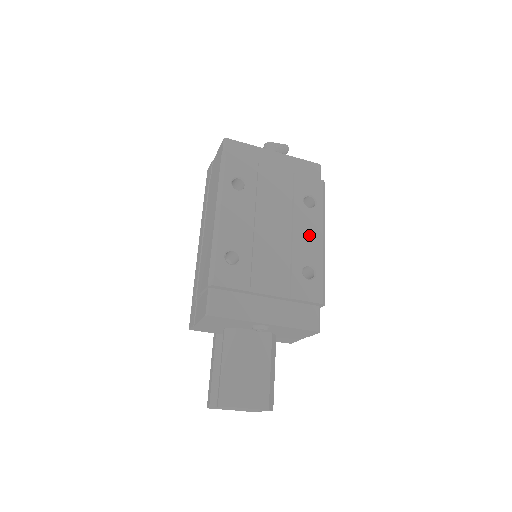
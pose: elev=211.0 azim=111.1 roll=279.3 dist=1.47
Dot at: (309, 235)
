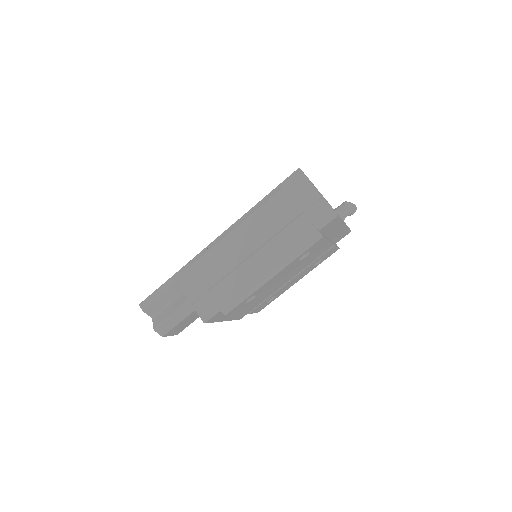
Dot at: (295, 281)
